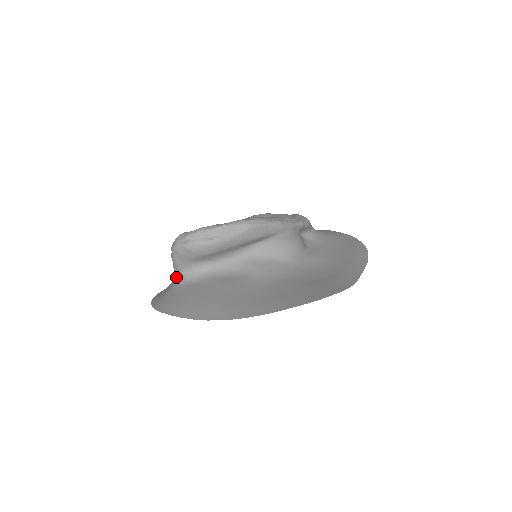
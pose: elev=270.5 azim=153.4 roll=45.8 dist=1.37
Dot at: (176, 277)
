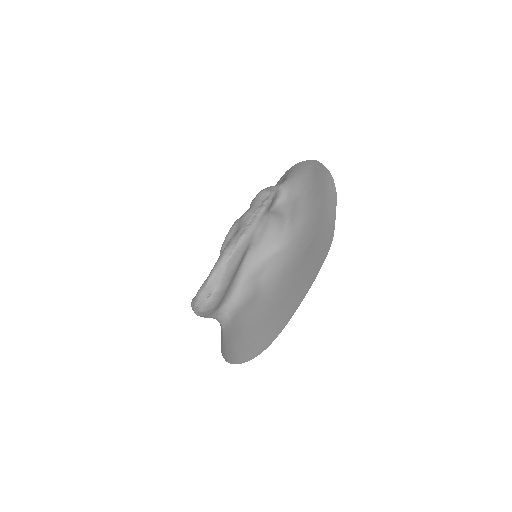
Dot at: occluded
